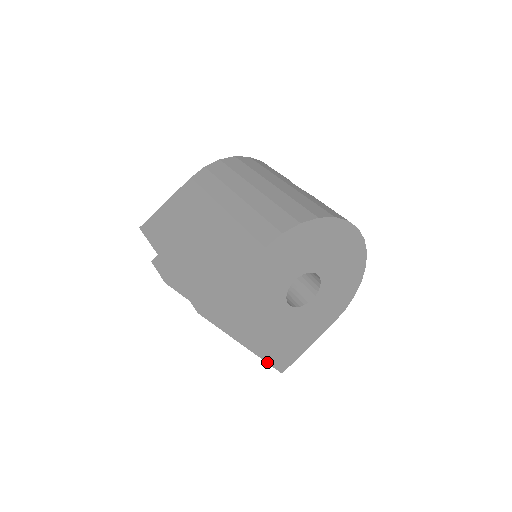
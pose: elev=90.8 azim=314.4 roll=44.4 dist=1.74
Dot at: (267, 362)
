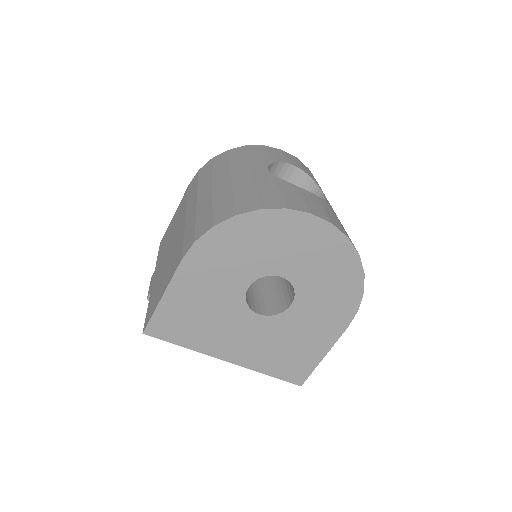
Dot at: (269, 375)
